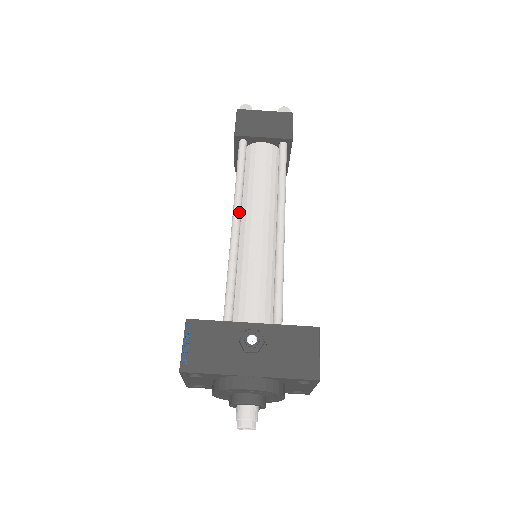
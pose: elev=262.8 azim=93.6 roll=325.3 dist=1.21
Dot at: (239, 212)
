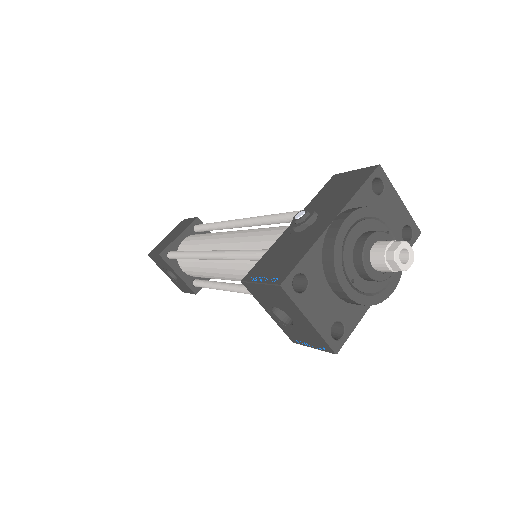
Dot at: (207, 251)
